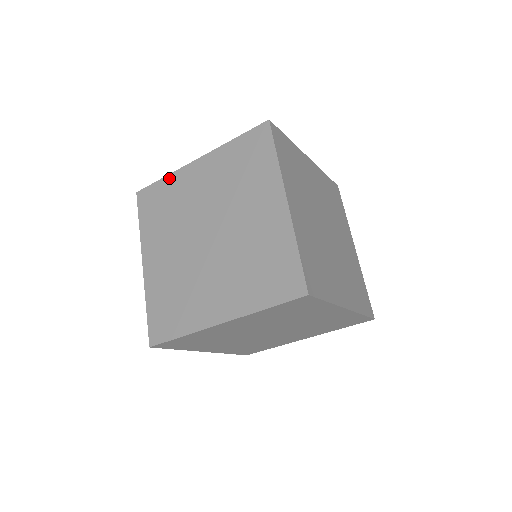
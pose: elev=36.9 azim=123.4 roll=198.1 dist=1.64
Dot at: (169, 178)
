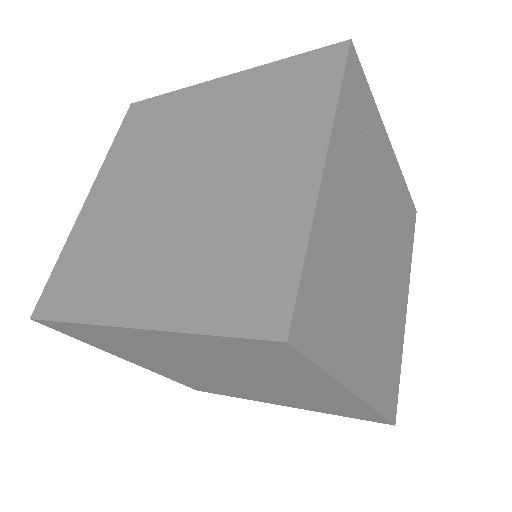
Dot at: (177, 94)
